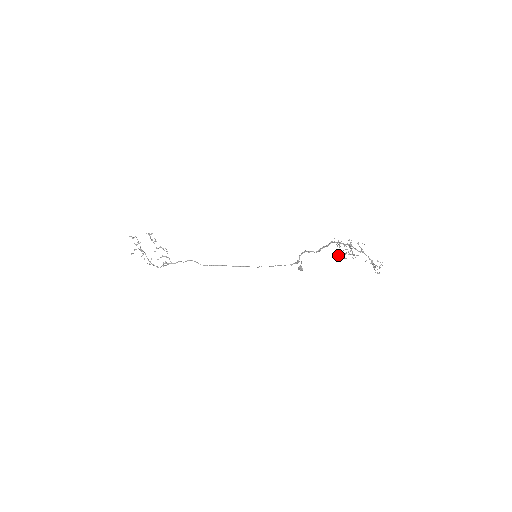
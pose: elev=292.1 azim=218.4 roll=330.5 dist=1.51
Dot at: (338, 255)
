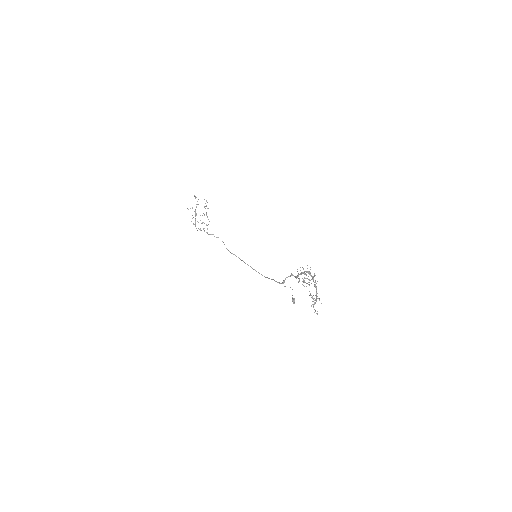
Dot at: occluded
